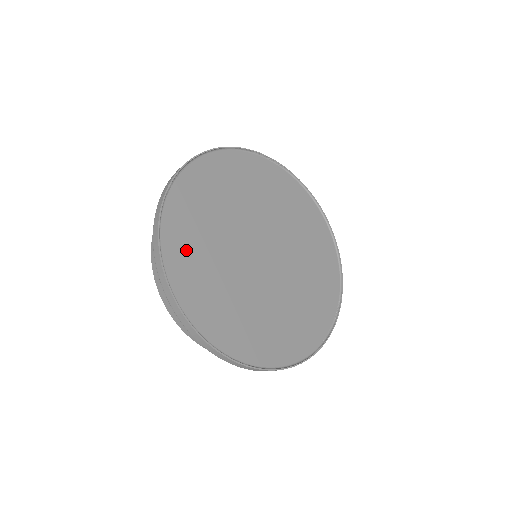
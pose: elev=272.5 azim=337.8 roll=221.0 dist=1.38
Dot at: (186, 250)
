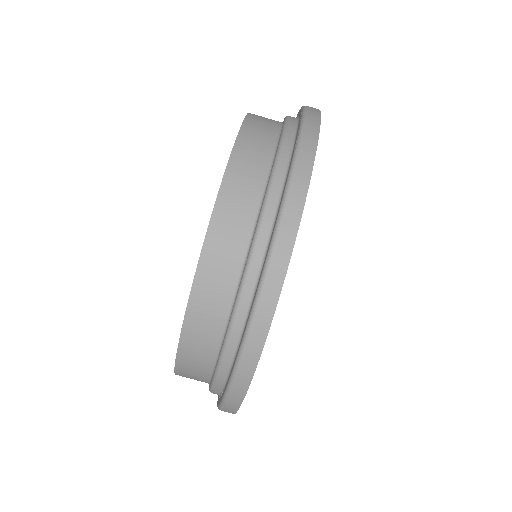
Dot at: occluded
